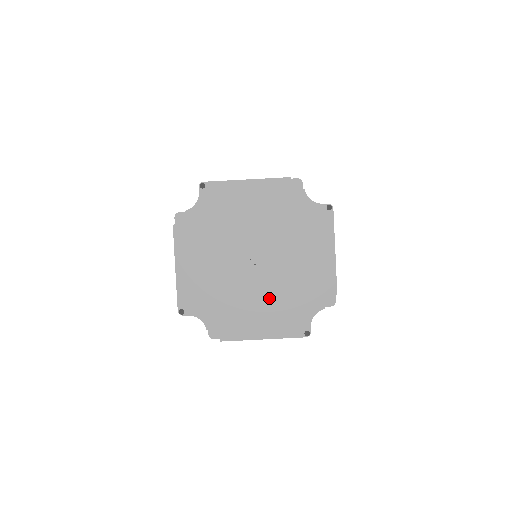
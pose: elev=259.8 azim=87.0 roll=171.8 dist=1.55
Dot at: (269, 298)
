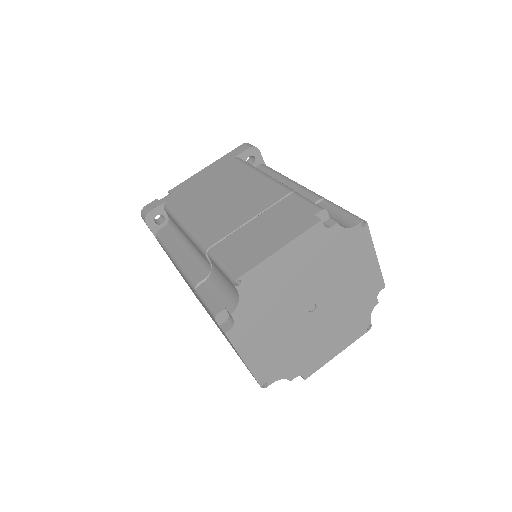
Dot at: (333, 326)
